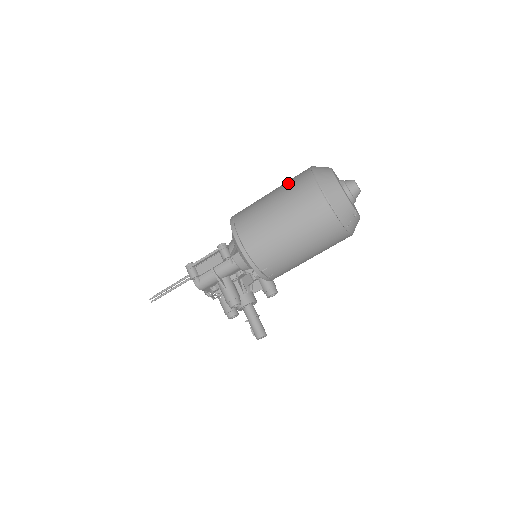
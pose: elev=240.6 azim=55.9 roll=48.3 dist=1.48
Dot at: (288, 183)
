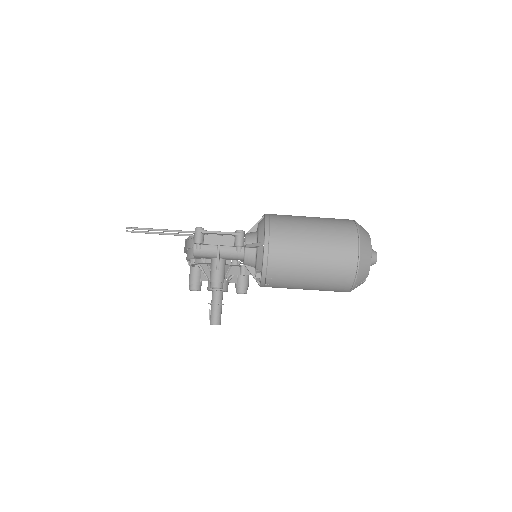
Dot at: (332, 222)
